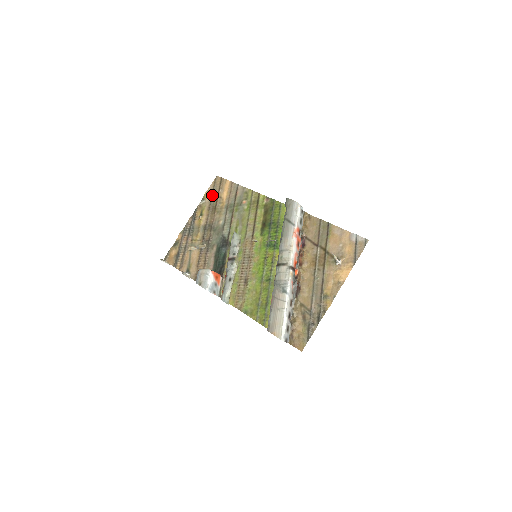
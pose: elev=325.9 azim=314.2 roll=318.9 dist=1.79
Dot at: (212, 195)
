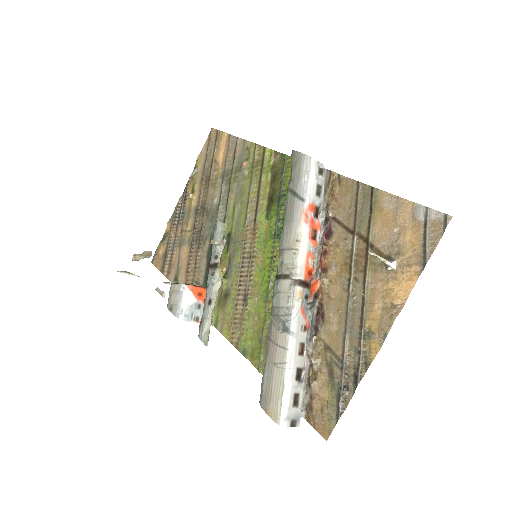
Dot at: (205, 159)
